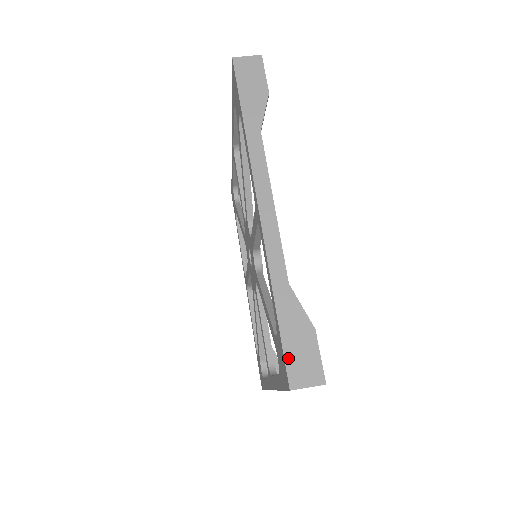
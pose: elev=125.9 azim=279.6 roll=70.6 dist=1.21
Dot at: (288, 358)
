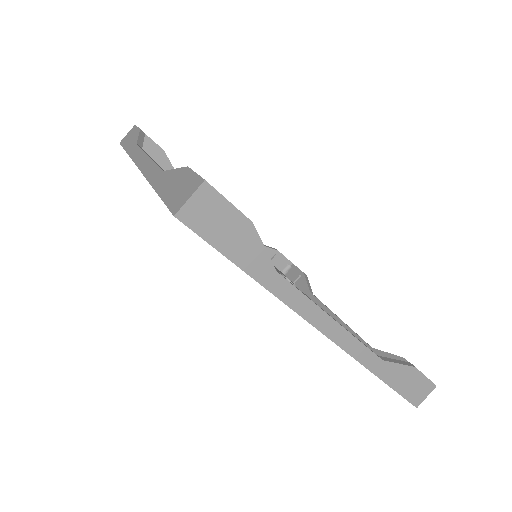
Dot at: (407, 396)
